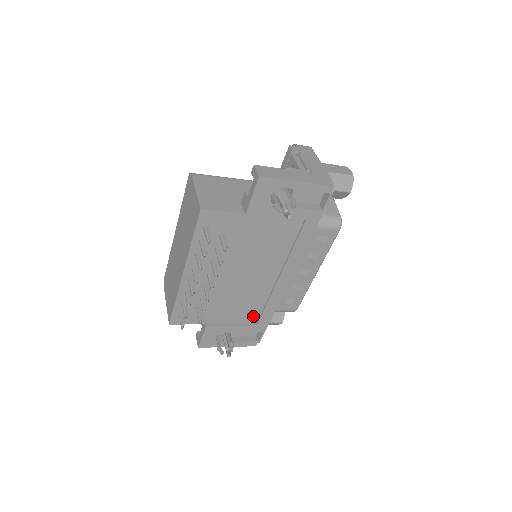
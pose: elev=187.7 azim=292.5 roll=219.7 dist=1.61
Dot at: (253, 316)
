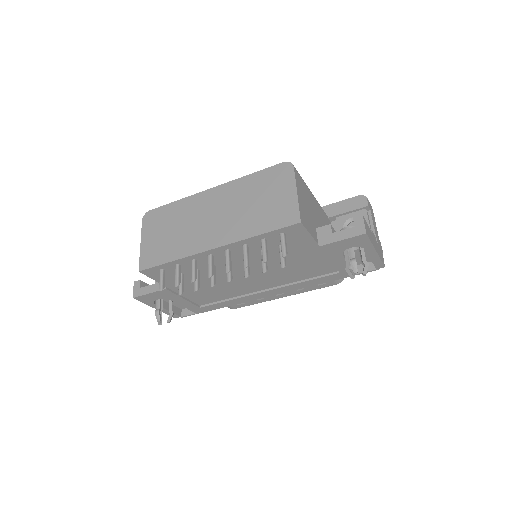
Dot at: (207, 300)
